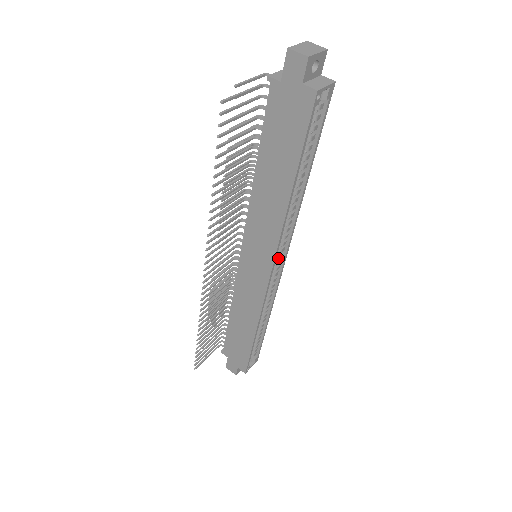
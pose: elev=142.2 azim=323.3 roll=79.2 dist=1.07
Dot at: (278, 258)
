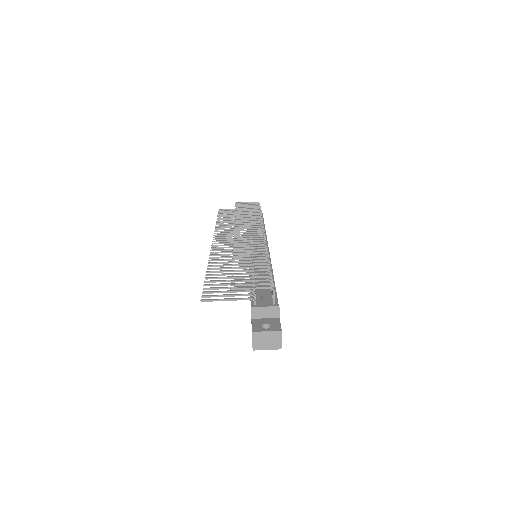
Dot at: occluded
